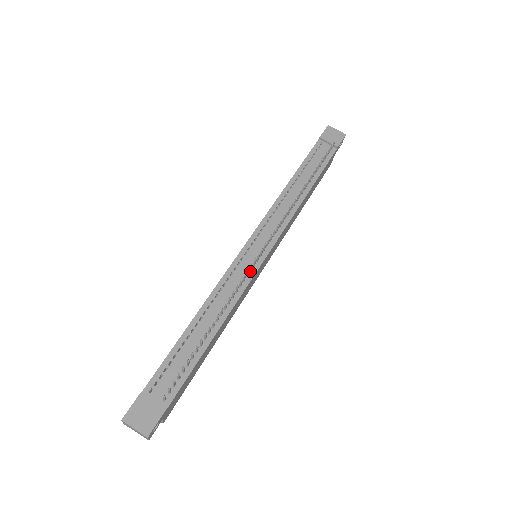
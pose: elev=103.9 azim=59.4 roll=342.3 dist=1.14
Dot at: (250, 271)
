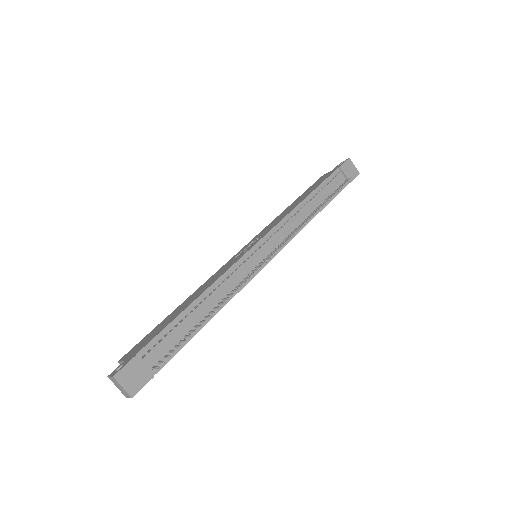
Dot at: (252, 272)
